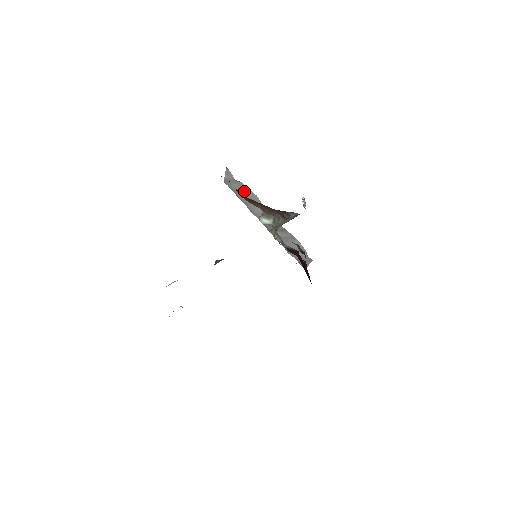
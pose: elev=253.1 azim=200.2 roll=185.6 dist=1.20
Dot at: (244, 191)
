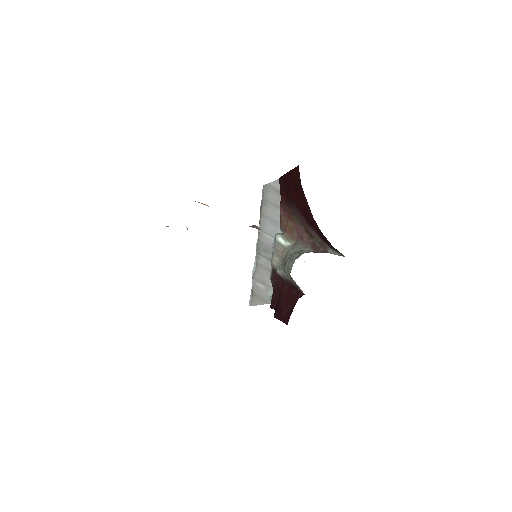
Dot at: (276, 206)
